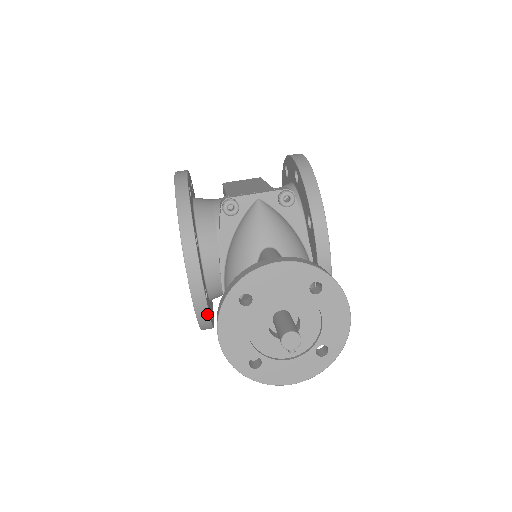
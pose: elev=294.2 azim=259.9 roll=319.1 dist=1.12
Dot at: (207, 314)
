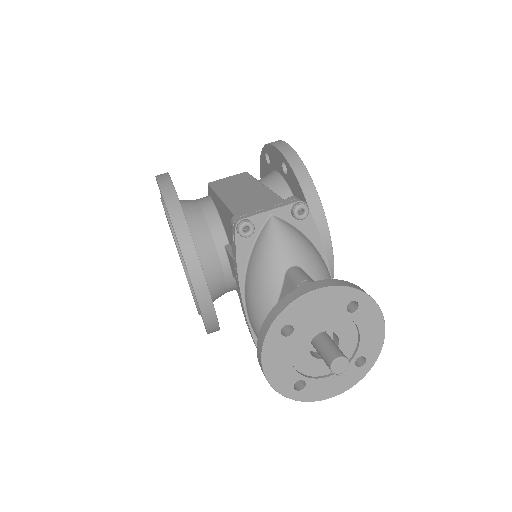
Dot at: (216, 322)
